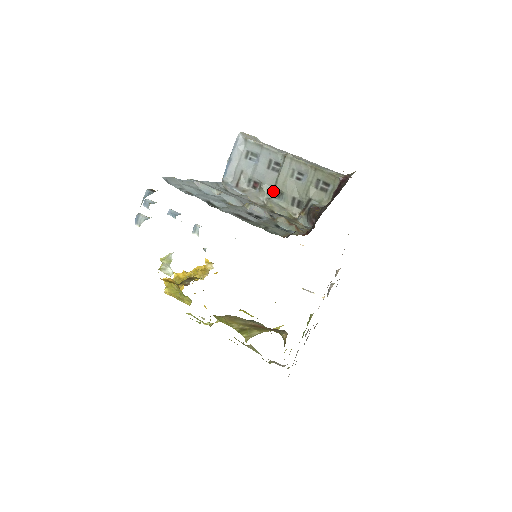
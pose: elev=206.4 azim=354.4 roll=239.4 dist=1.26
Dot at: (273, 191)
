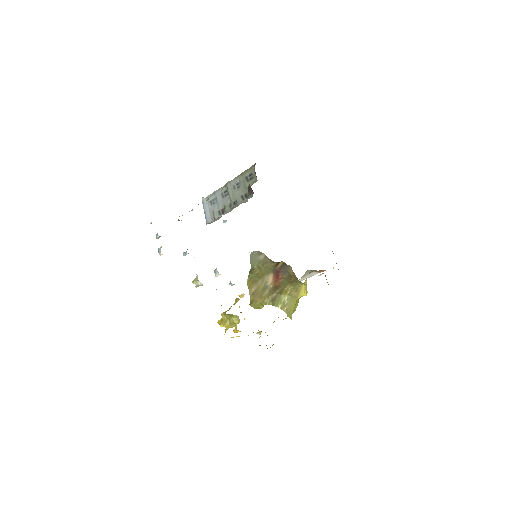
Dot at: (231, 204)
